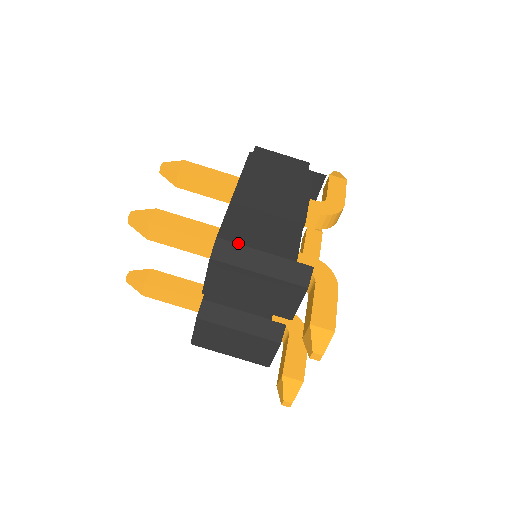
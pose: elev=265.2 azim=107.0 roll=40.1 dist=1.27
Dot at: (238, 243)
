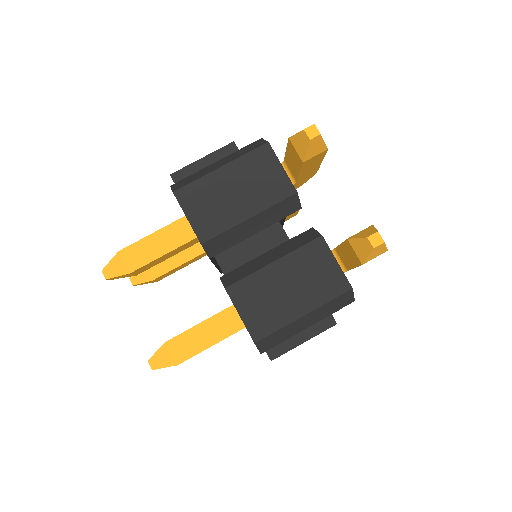
Dot at: (190, 175)
